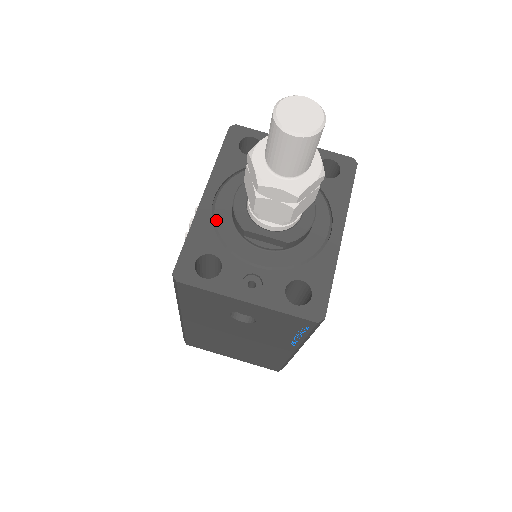
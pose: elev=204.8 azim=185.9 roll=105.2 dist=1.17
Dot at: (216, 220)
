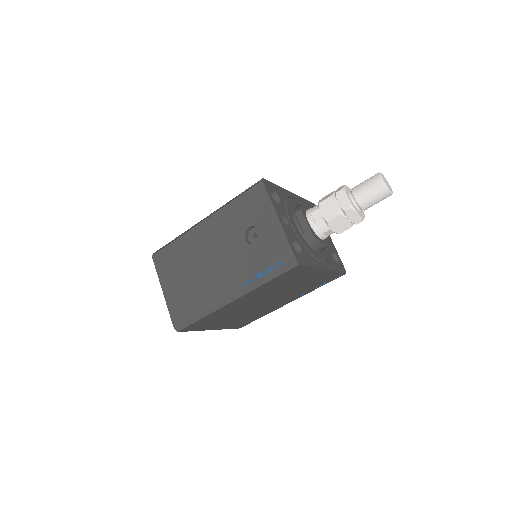
Dot at: (289, 199)
